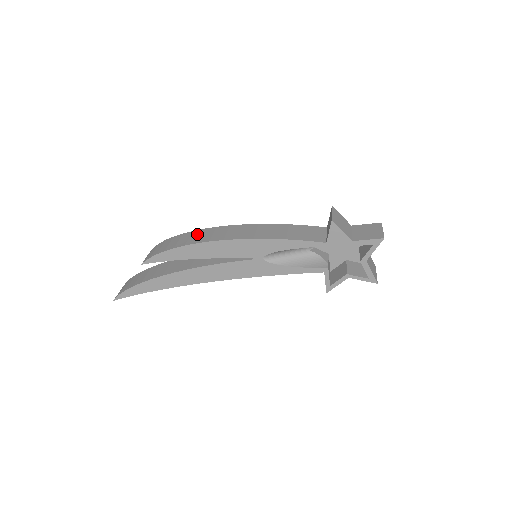
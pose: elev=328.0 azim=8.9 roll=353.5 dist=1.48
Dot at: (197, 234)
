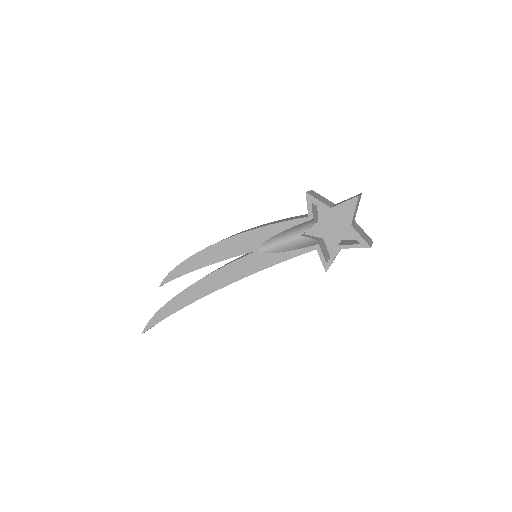
Dot at: occluded
